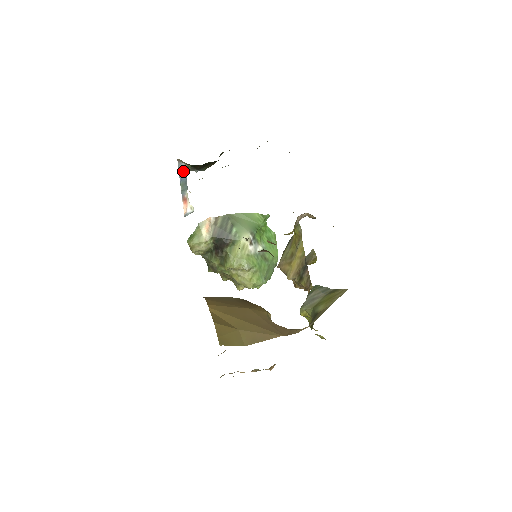
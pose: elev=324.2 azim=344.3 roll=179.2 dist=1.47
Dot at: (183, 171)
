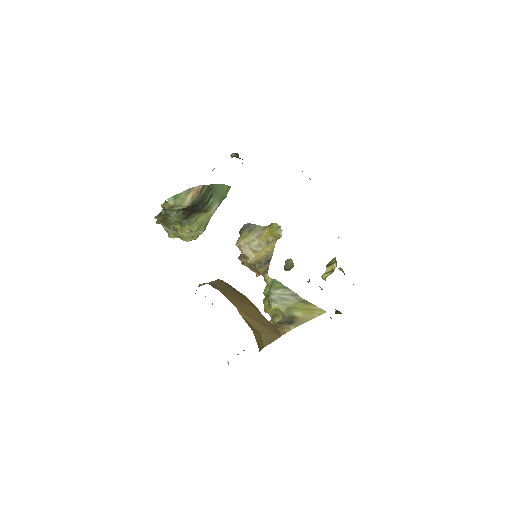
Dot at: occluded
